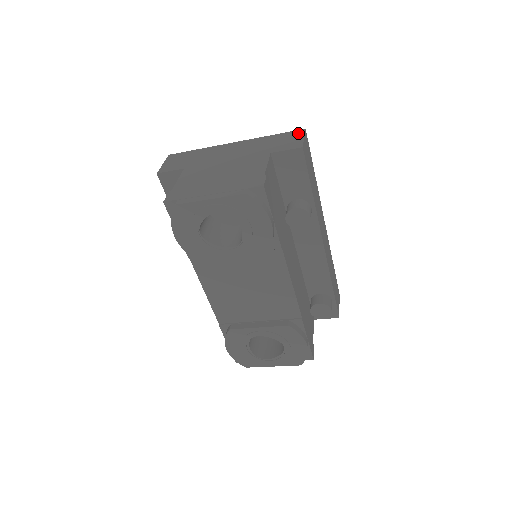
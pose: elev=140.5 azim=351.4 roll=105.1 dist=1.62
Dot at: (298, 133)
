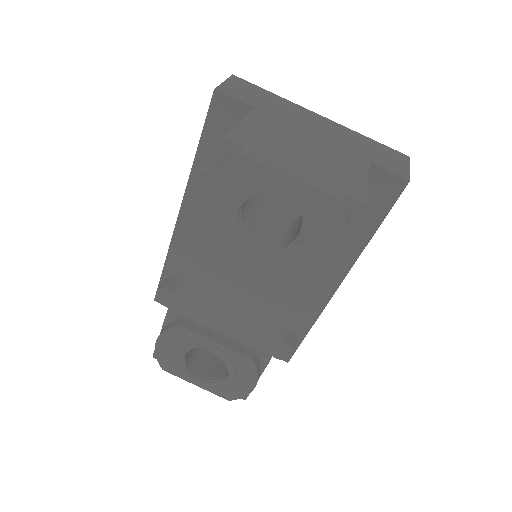
Dot at: (402, 157)
